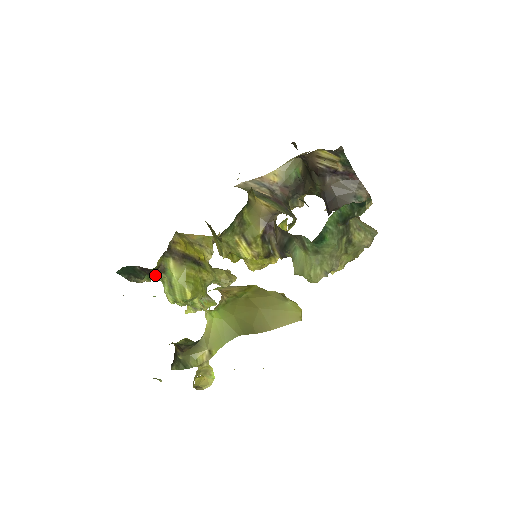
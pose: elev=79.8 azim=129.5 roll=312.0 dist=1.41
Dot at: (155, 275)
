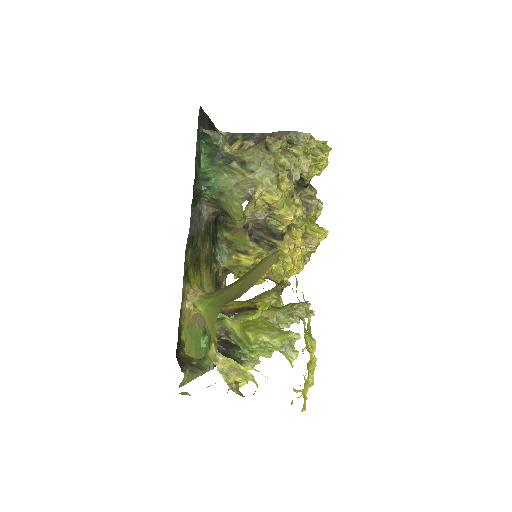
Dot at: (231, 343)
